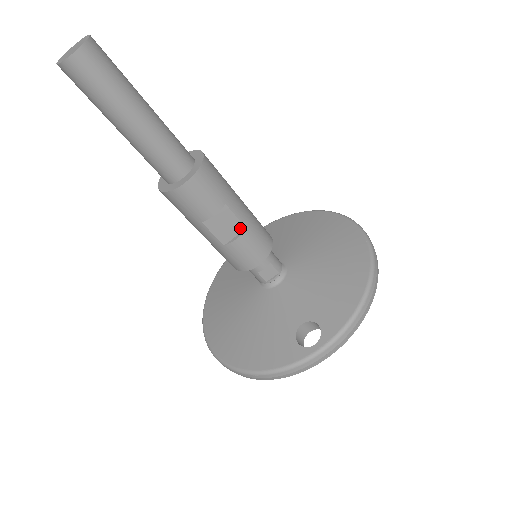
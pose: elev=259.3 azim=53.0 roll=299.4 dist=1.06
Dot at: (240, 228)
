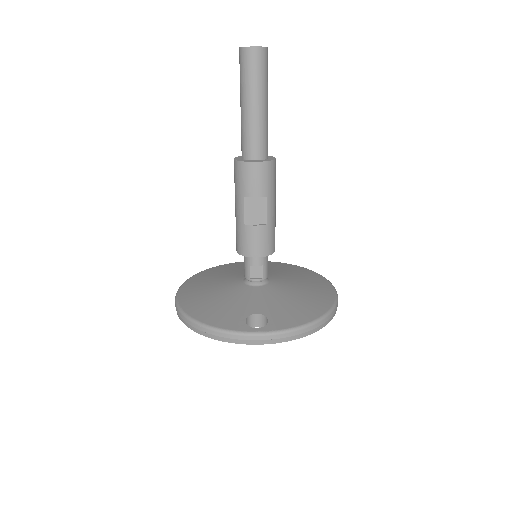
Dot at: (263, 221)
